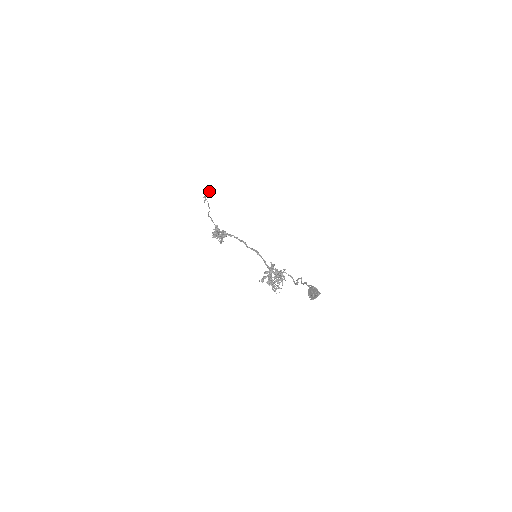
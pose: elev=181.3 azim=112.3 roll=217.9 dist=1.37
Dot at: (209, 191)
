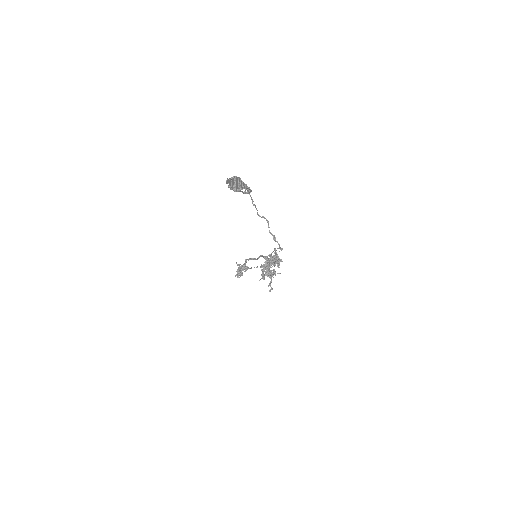
Dot at: occluded
